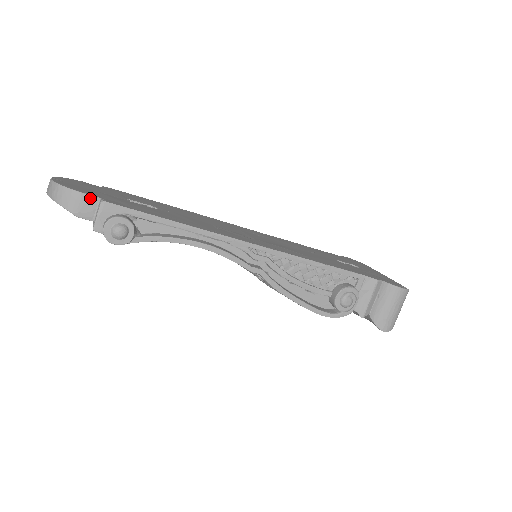
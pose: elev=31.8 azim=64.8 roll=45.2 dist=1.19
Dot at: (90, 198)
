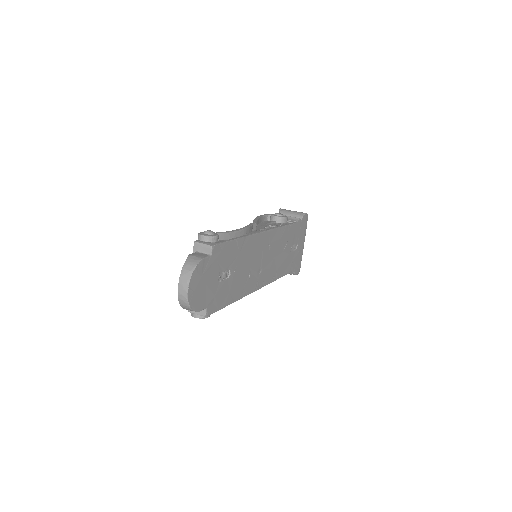
Dot at: (201, 310)
